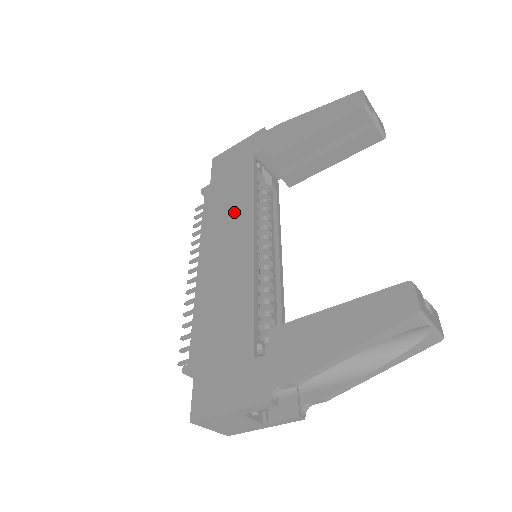
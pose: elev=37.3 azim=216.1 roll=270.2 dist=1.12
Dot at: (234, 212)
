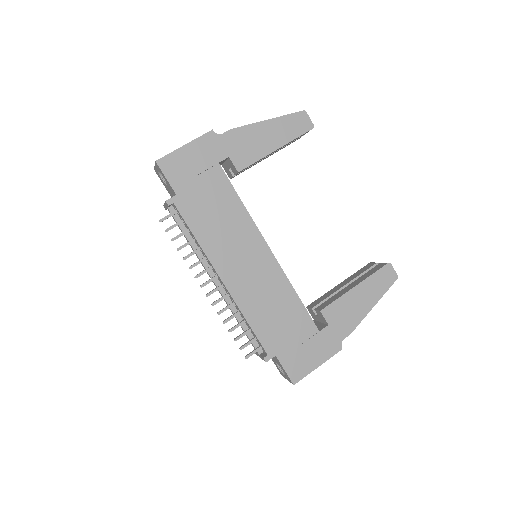
Dot at: (233, 227)
